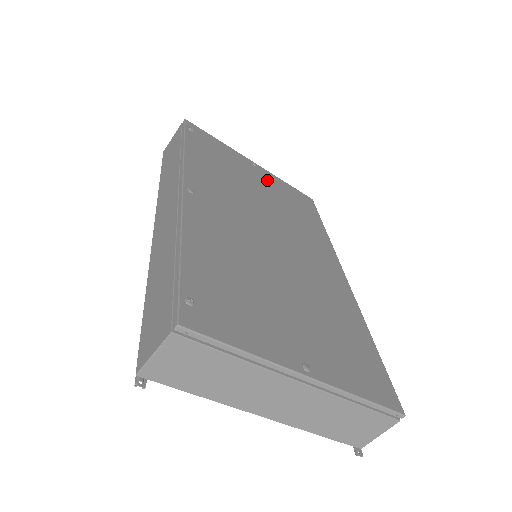
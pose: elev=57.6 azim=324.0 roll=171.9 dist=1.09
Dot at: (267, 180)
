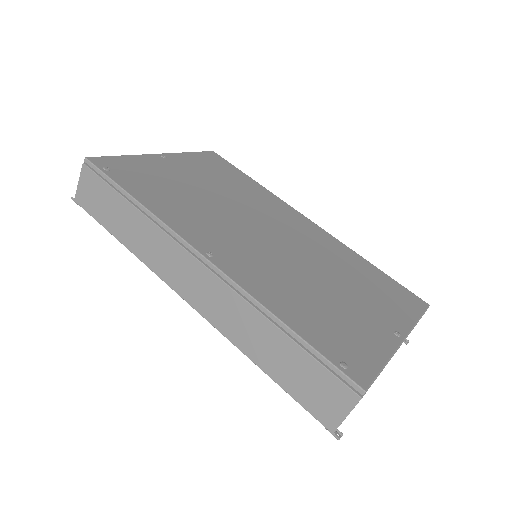
Dot at: (188, 167)
